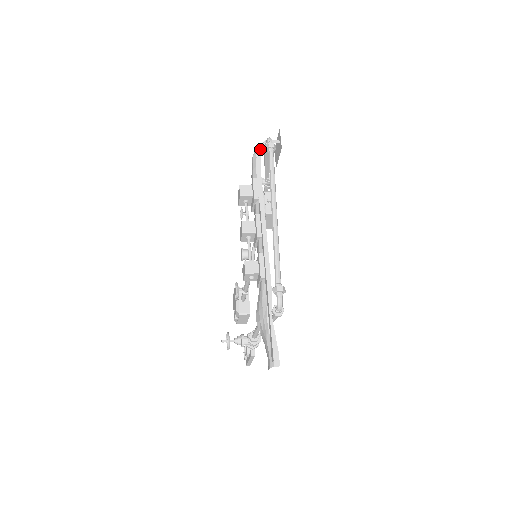
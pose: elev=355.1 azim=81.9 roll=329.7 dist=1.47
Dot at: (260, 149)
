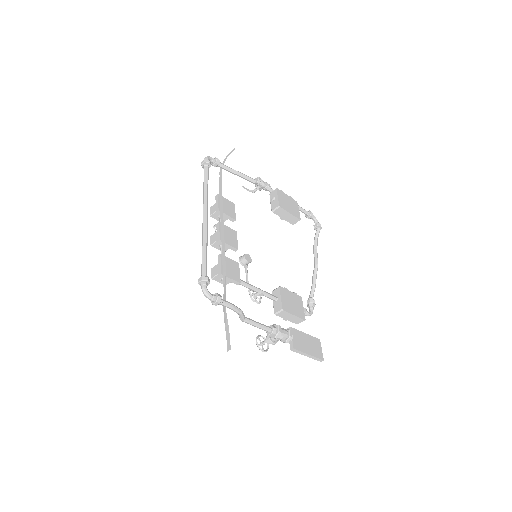
Dot at: occluded
